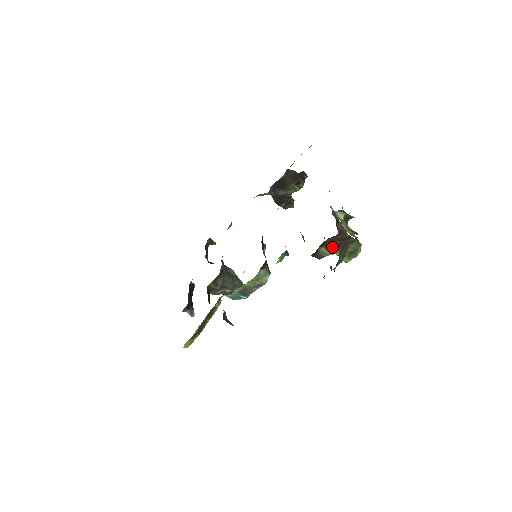
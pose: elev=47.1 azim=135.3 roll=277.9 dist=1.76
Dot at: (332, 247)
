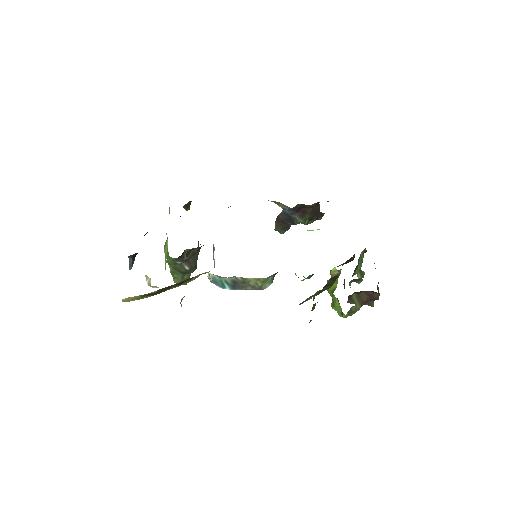
Dot at: (360, 299)
